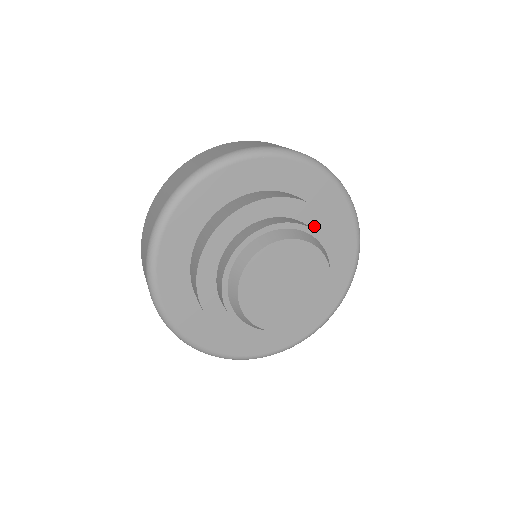
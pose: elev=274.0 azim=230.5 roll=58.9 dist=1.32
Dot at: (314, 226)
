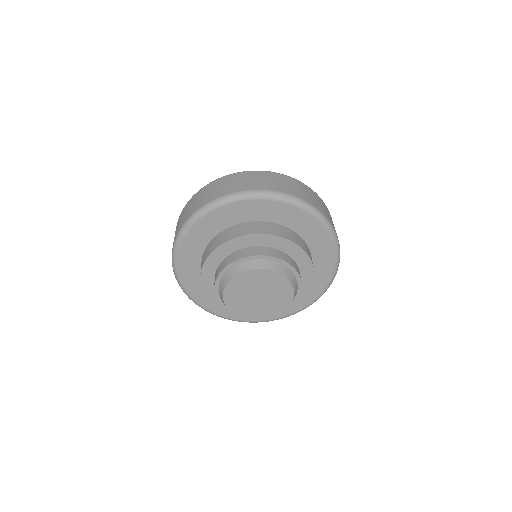
Dot at: (303, 272)
